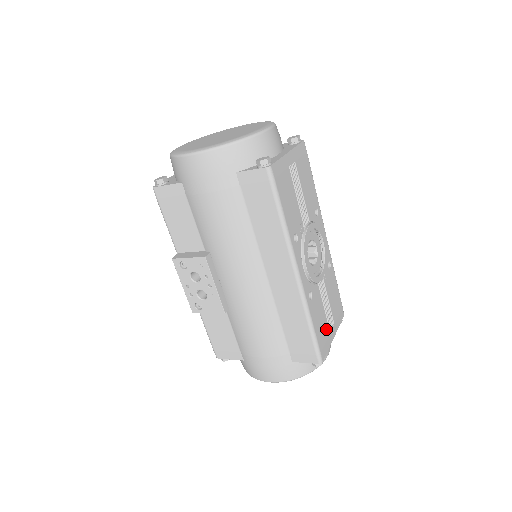
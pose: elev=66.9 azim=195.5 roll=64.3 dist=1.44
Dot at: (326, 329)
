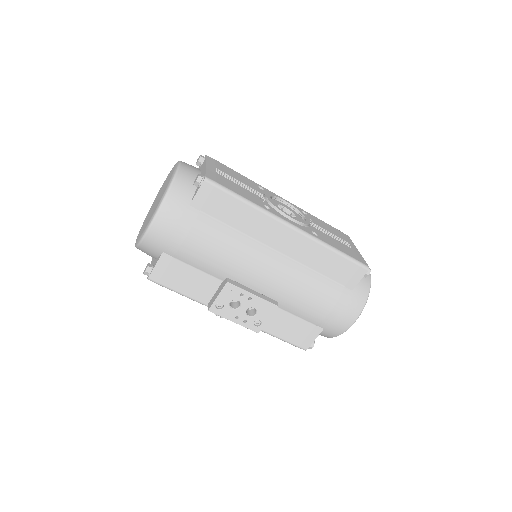
Dot at: (347, 248)
